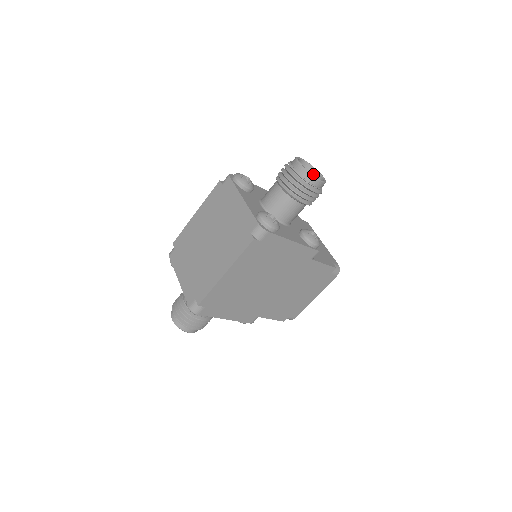
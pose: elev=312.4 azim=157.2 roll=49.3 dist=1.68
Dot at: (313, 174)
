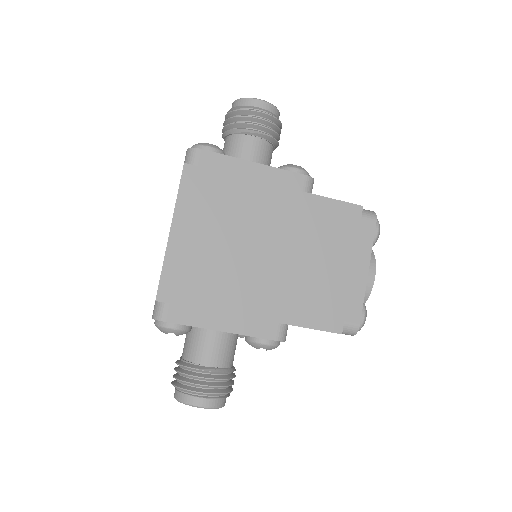
Dot at: occluded
